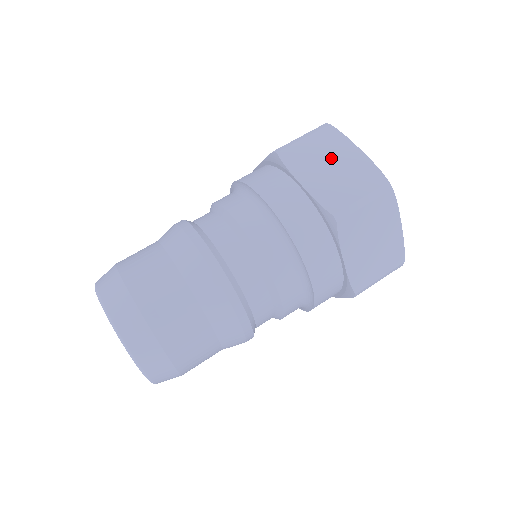
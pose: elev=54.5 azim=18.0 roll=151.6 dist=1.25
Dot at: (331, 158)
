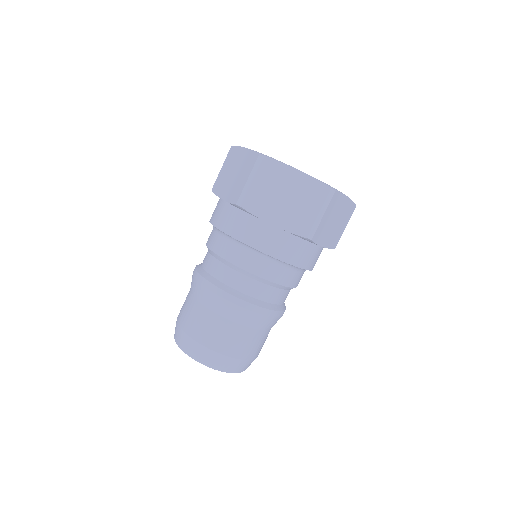
Dot at: (233, 168)
